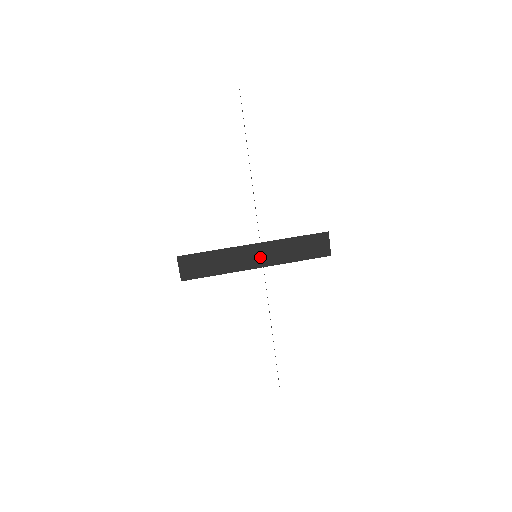
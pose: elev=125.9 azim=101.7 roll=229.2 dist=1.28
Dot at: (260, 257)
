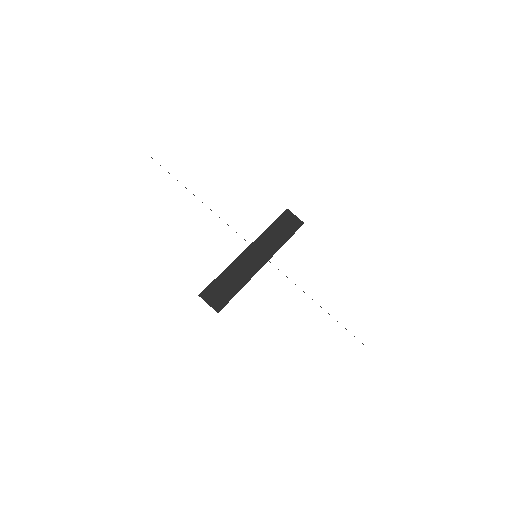
Dot at: (259, 255)
